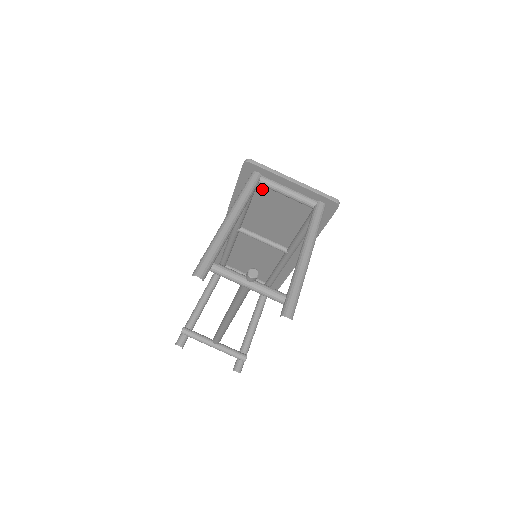
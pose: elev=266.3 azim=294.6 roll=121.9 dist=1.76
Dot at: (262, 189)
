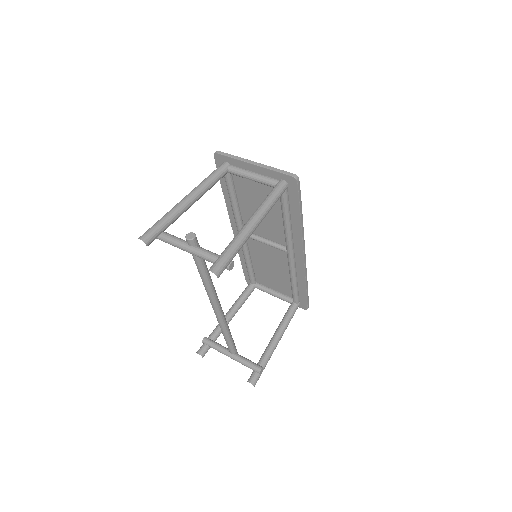
Dot at: (238, 180)
